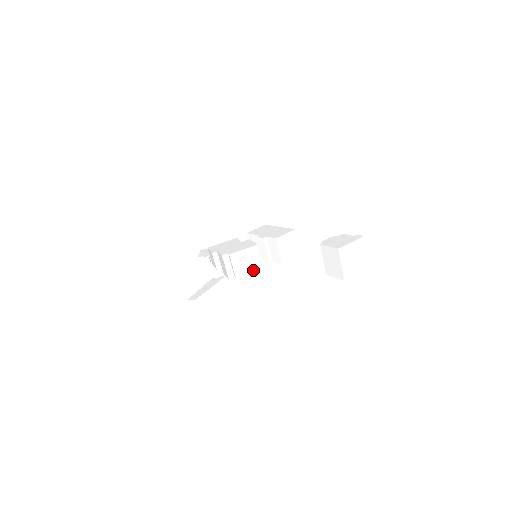
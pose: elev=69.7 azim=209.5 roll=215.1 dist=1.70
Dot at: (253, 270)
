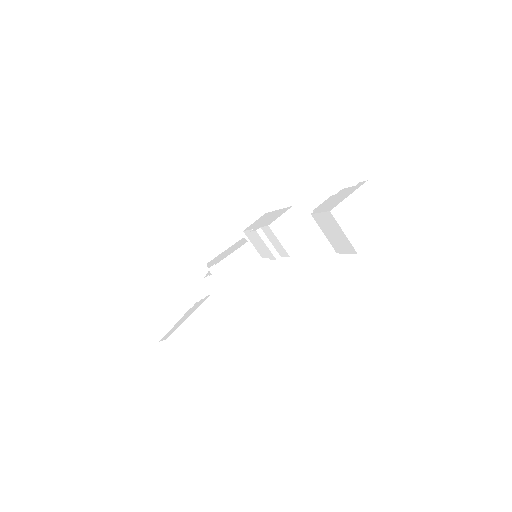
Dot at: (254, 275)
